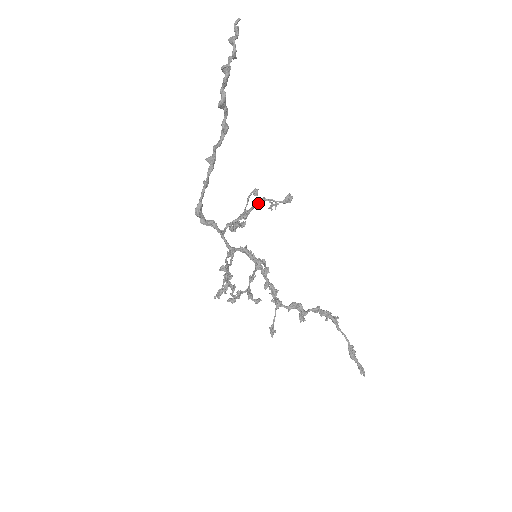
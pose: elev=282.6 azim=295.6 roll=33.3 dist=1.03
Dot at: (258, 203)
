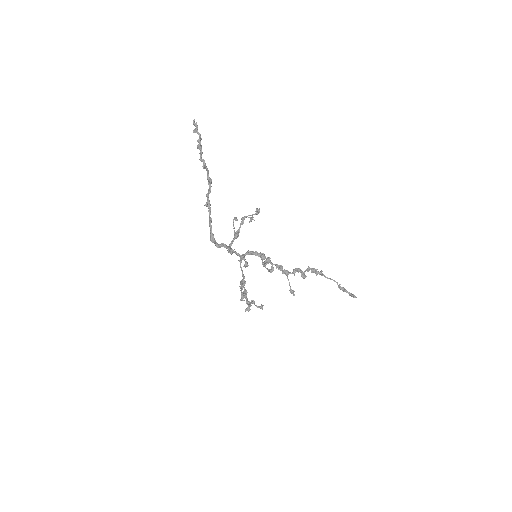
Dot at: (243, 221)
